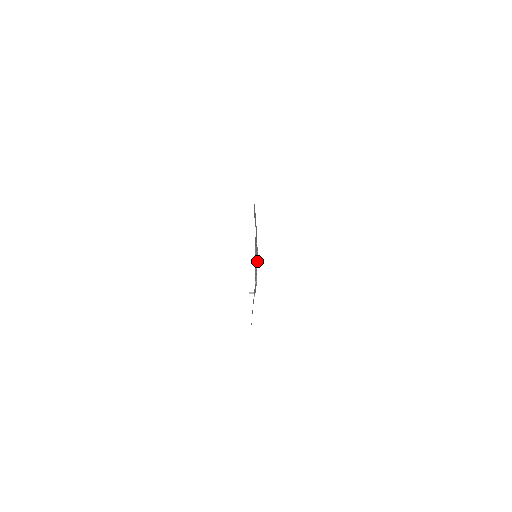
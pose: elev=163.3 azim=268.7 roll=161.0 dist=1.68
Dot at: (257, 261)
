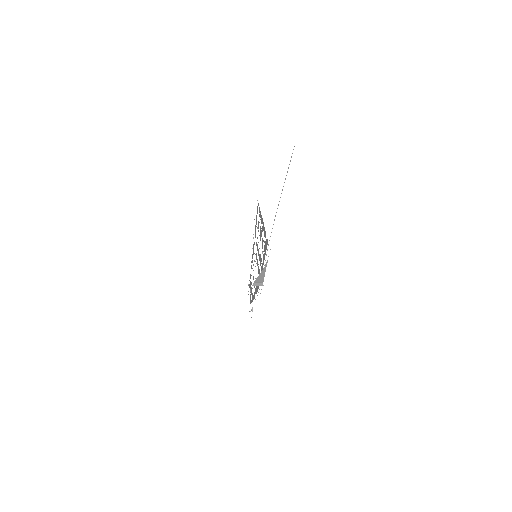
Dot at: occluded
